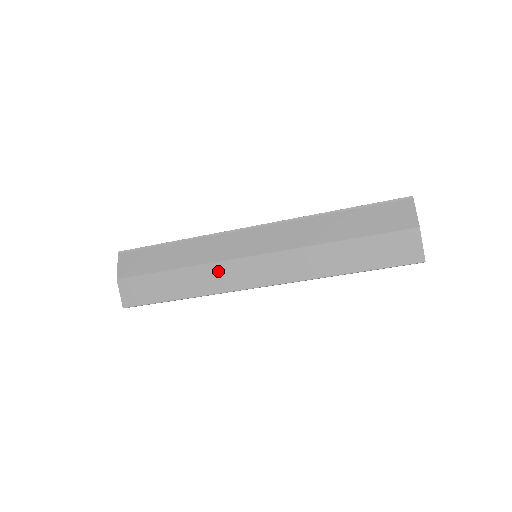
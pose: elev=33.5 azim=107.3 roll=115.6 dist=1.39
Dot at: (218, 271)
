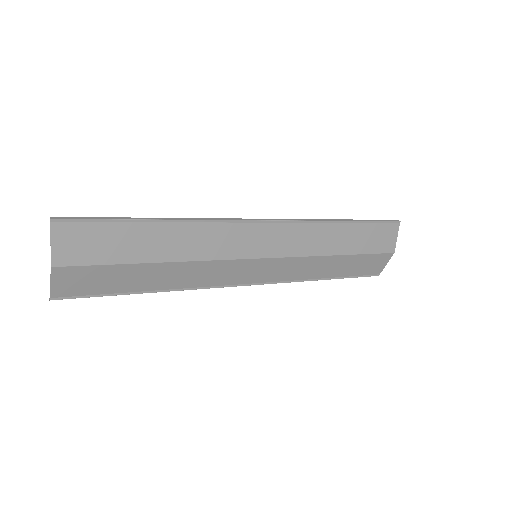
Dot at: (210, 269)
